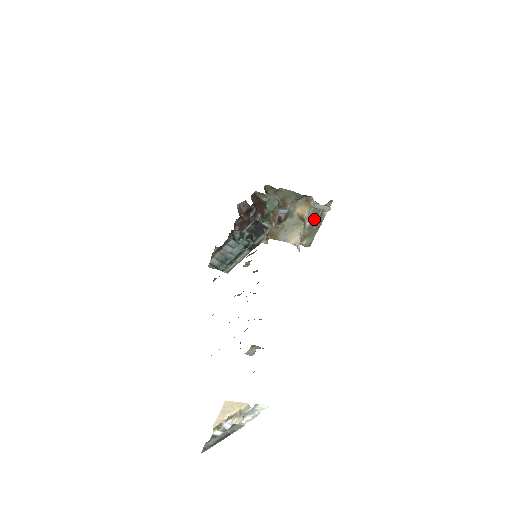
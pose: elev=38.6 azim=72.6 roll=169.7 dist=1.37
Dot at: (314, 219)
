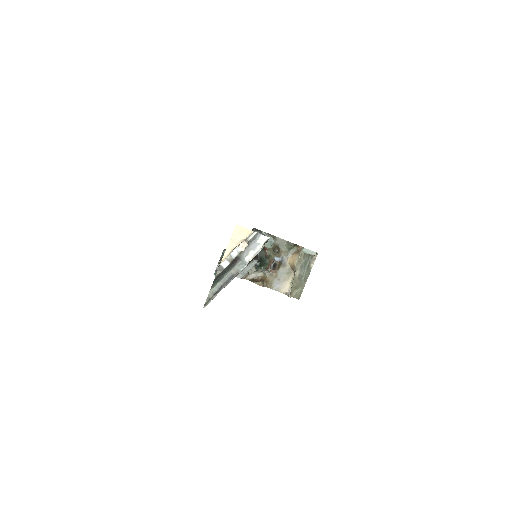
Dot at: (303, 269)
